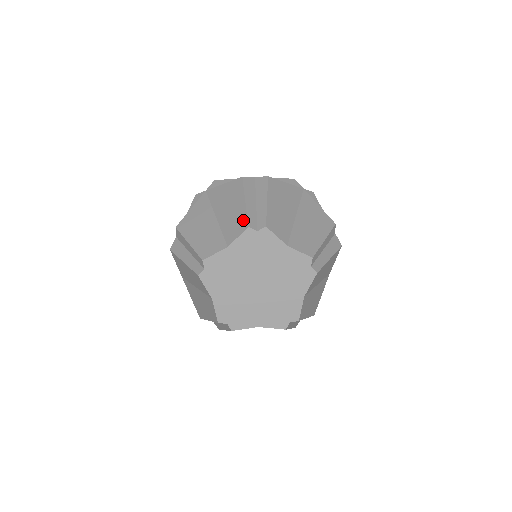
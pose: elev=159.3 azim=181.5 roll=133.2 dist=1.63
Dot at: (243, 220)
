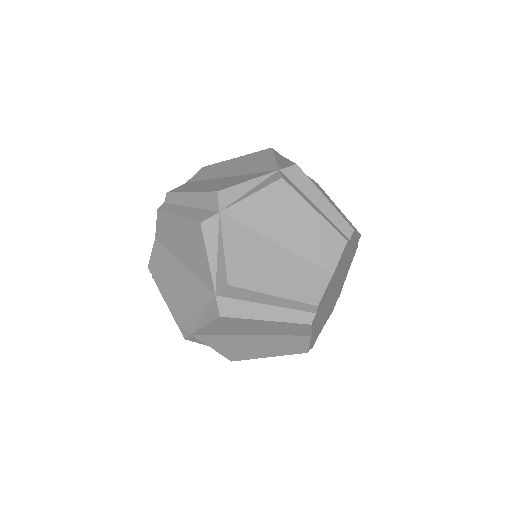
Dot at: (333, 235)
